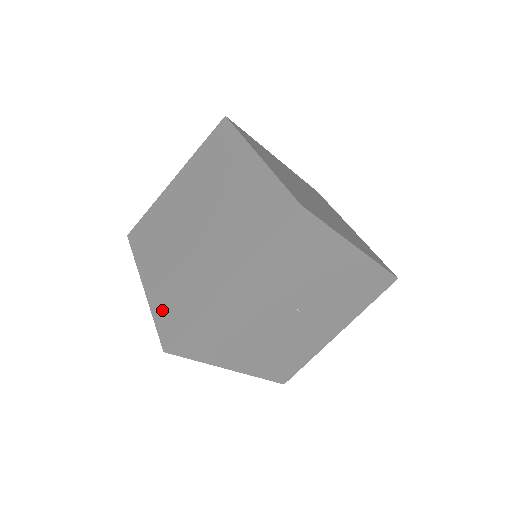
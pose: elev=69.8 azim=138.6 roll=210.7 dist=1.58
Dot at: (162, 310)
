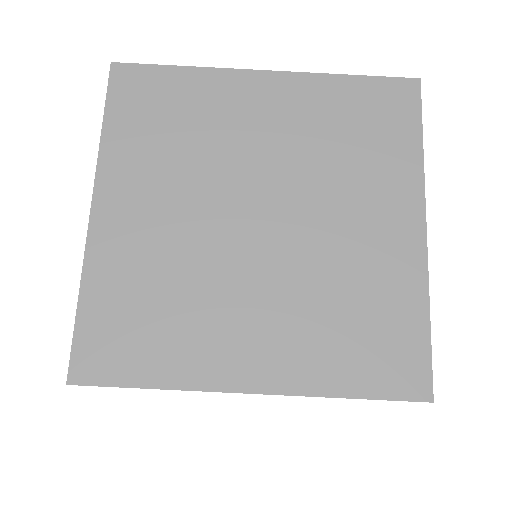
Dot at: (105, 303)
